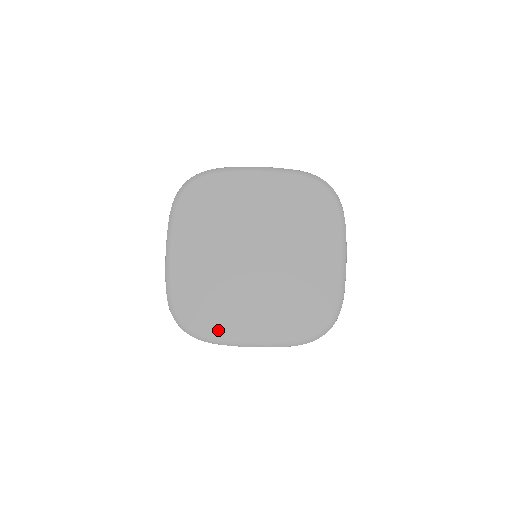
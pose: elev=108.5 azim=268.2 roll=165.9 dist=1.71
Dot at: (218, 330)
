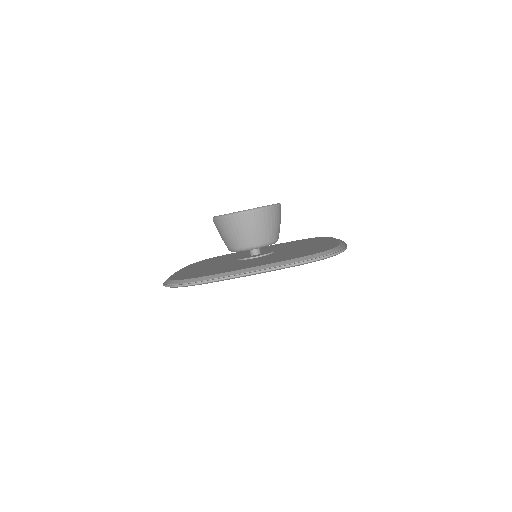
Dot at: occluded
